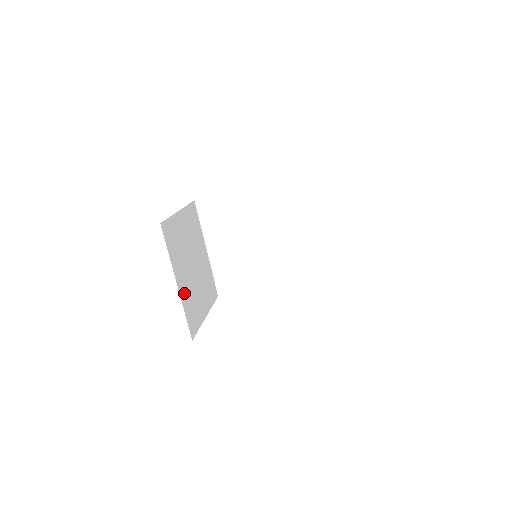
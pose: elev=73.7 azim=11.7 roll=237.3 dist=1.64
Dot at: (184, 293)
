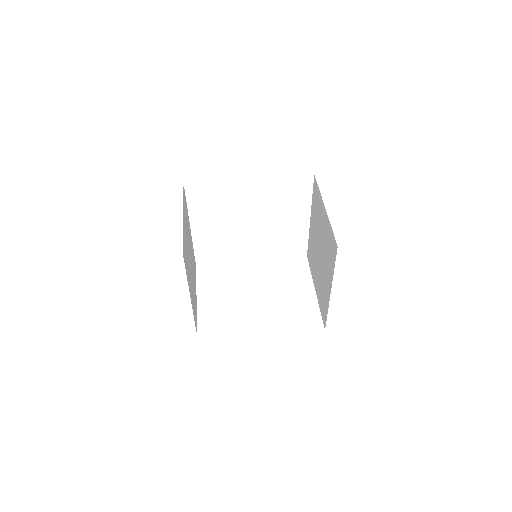
Dot at: (192, 300)
